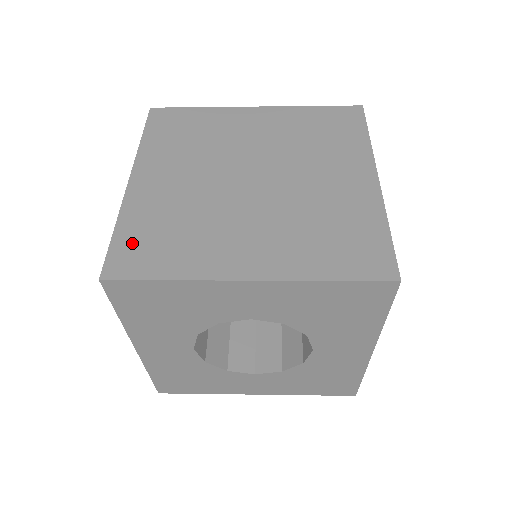
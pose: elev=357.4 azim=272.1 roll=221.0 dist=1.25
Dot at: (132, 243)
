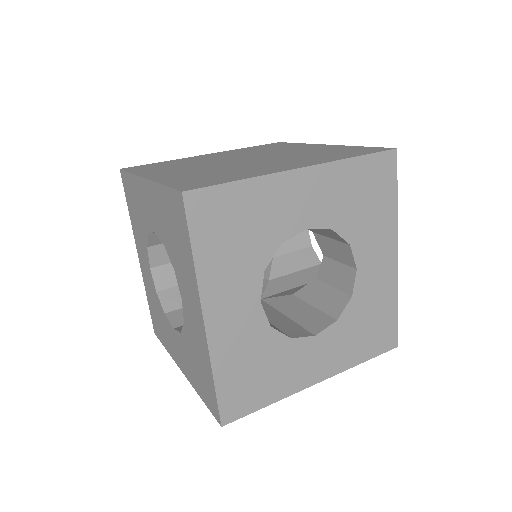
Dot at: (153, 165)
